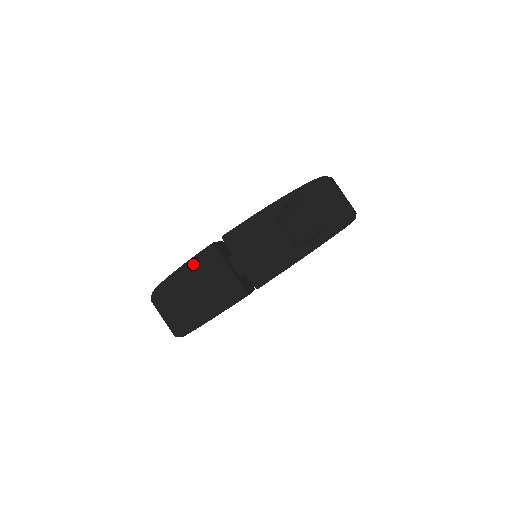
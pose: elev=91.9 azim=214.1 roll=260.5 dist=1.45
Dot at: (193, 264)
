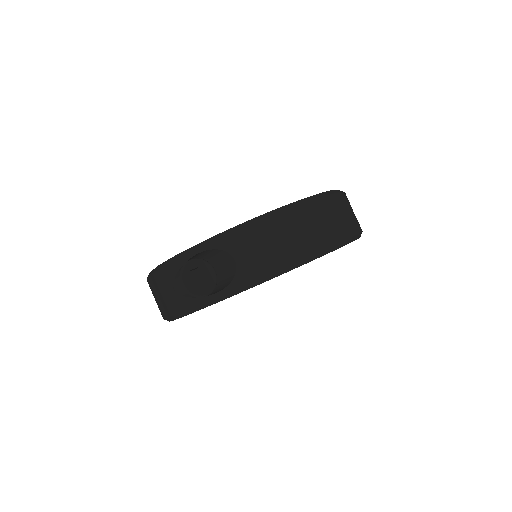
Dot at: (147, 280)
